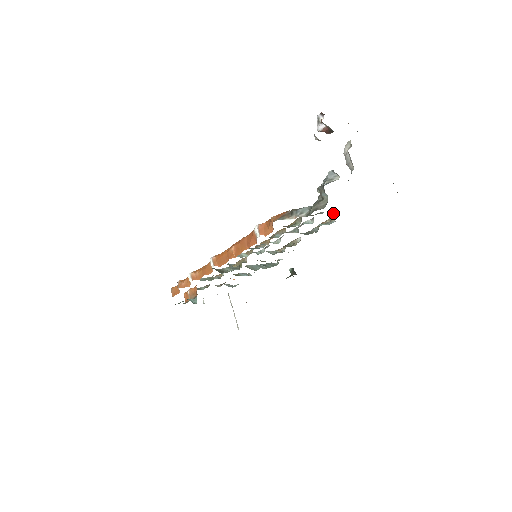
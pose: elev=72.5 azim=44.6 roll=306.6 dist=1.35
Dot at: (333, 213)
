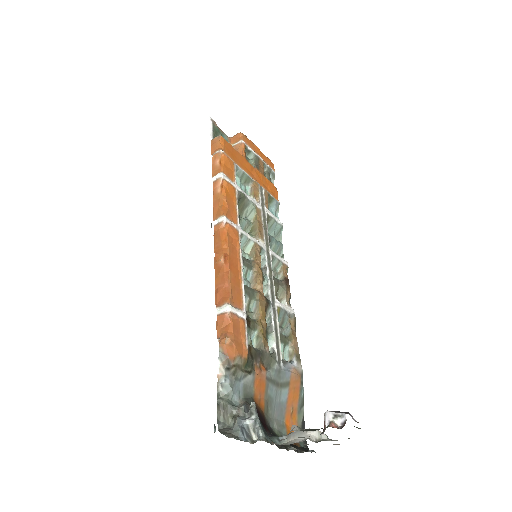
Dot at: occluded
